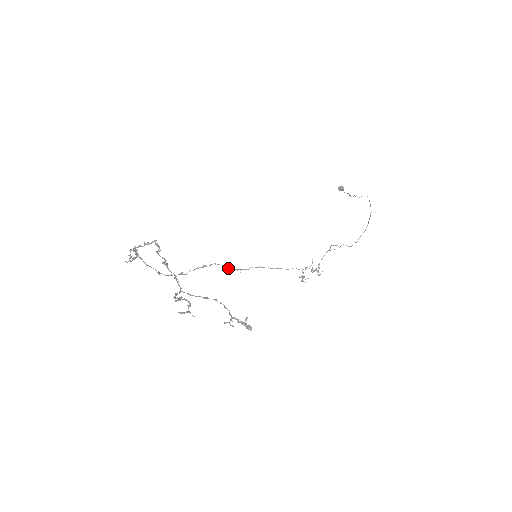
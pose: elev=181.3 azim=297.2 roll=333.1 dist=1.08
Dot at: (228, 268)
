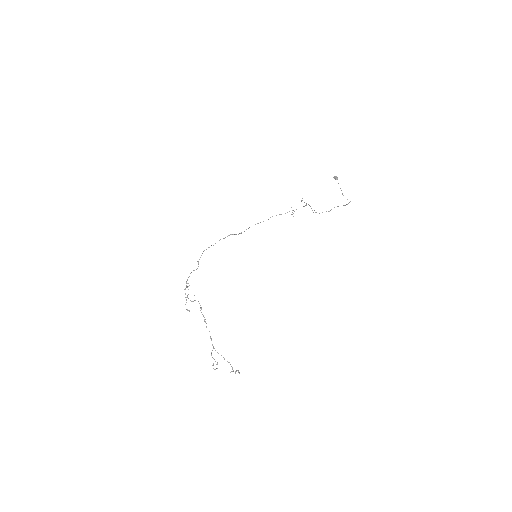
Dot at: (240, 233)
